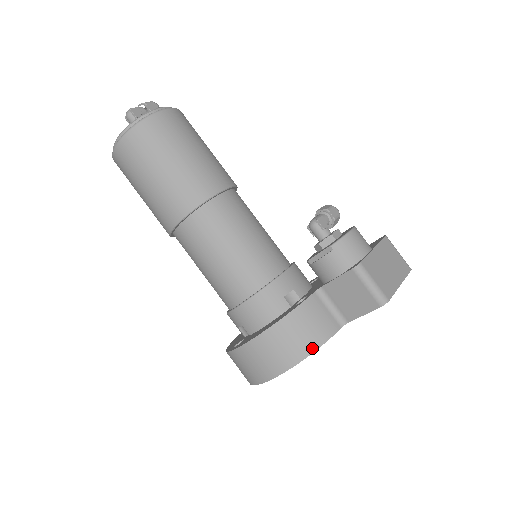
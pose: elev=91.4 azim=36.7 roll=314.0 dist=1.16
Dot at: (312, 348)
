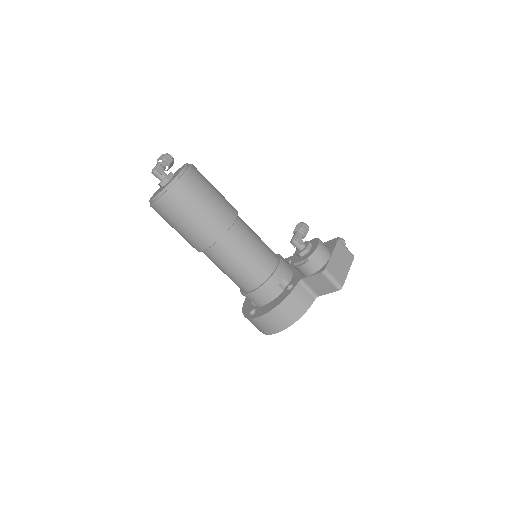
Dot at: (300, 315)
